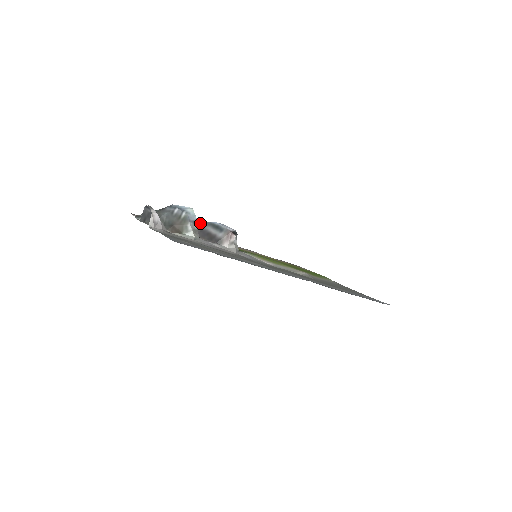
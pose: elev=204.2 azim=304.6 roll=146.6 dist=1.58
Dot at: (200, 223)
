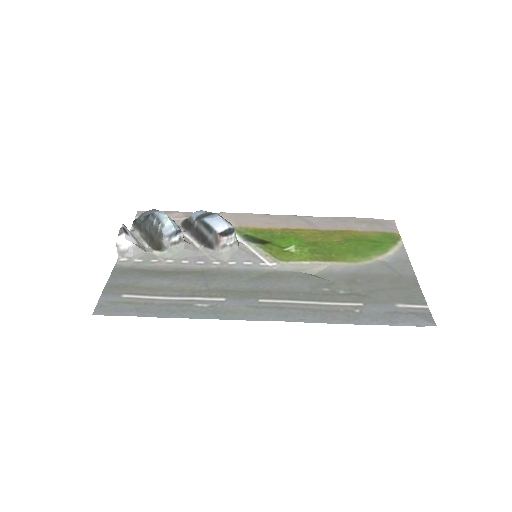
Dot at: (196, 218)
